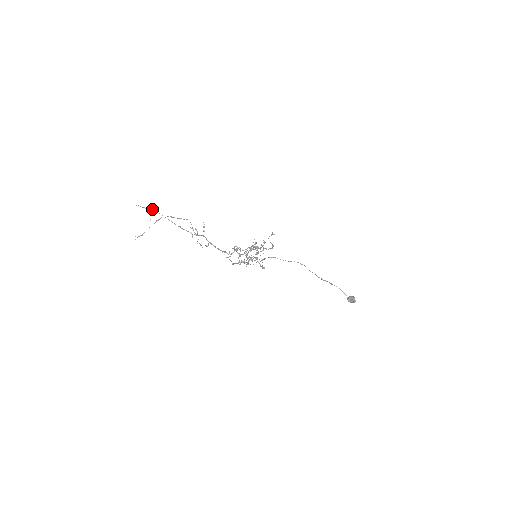
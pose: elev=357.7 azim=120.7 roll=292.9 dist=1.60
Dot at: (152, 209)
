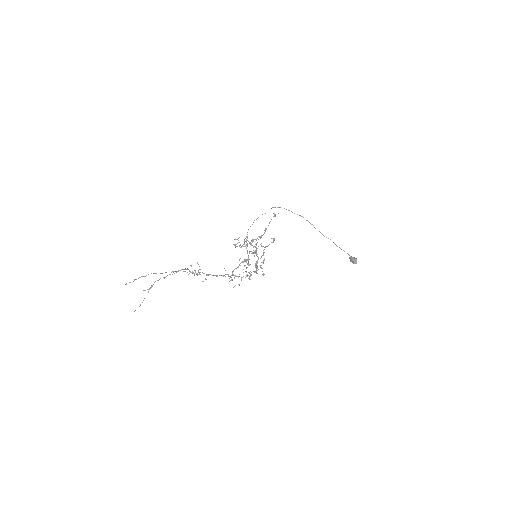
Dot at: (143, 276)
